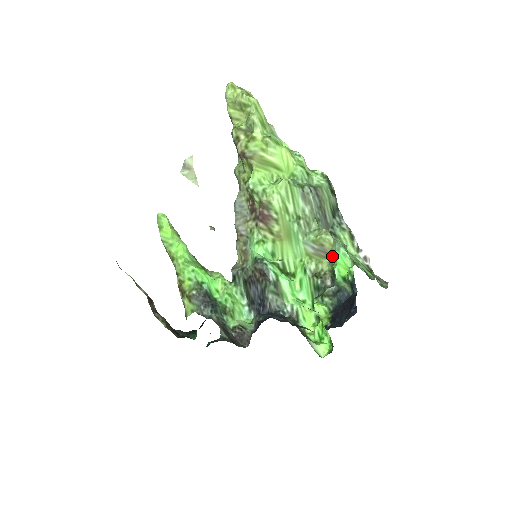
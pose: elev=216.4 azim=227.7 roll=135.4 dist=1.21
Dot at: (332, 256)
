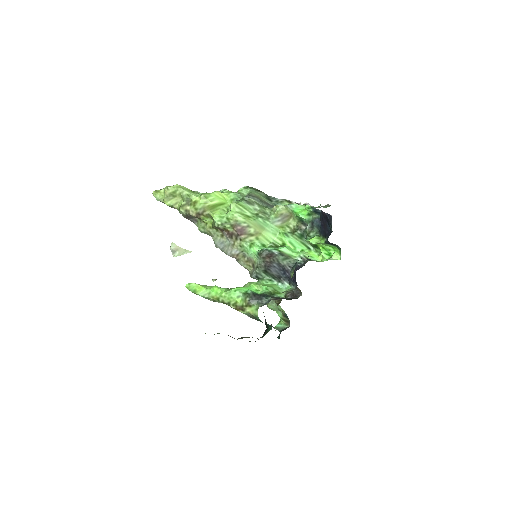
Dot at: (292, 214)
